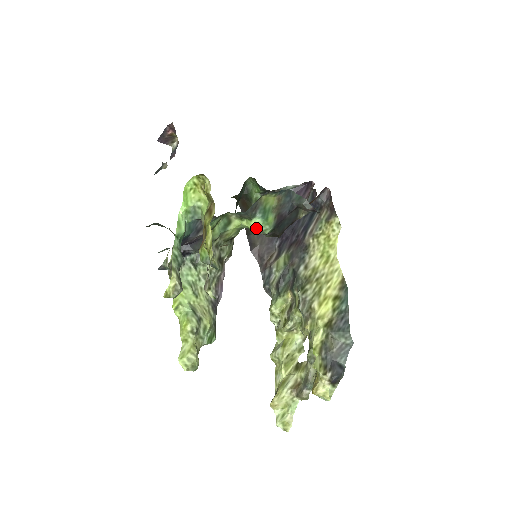
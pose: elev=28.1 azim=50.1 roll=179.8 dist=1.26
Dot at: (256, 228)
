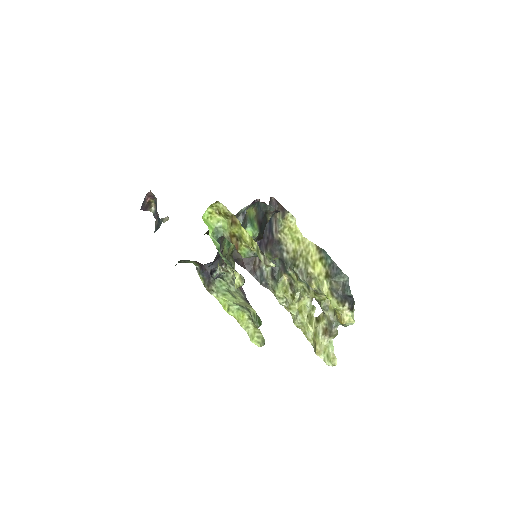
Dot at: (250, 235)
